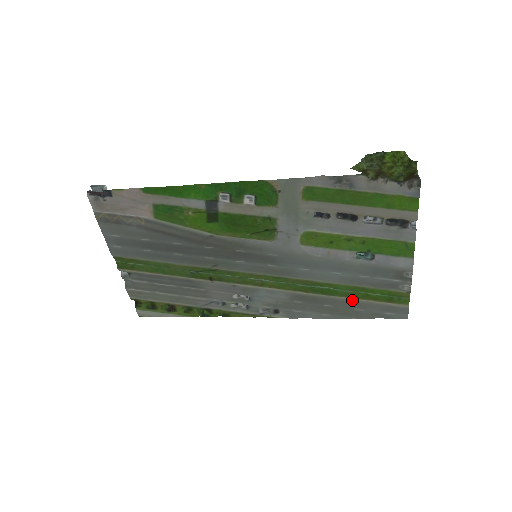
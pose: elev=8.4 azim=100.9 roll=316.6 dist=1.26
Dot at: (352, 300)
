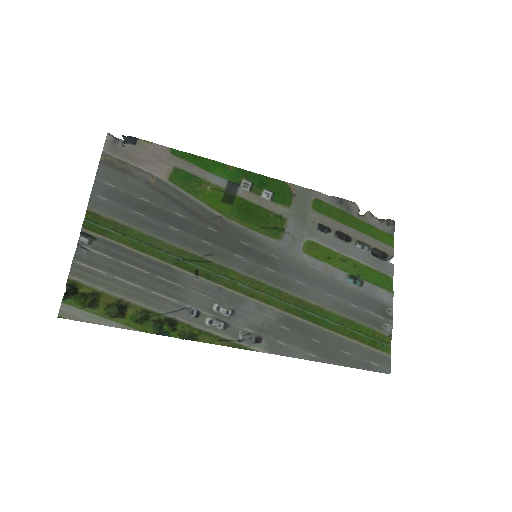
Dot at: (340, 337)
